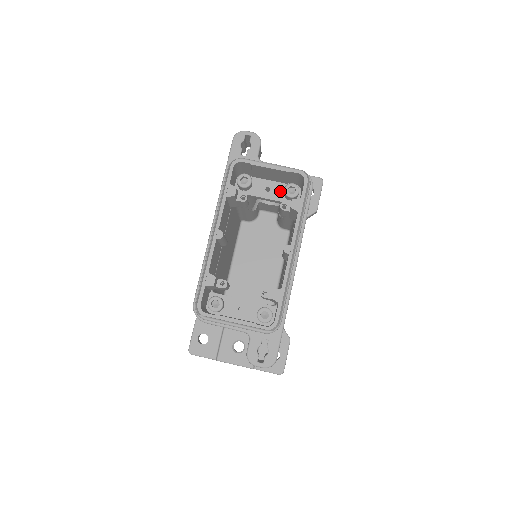
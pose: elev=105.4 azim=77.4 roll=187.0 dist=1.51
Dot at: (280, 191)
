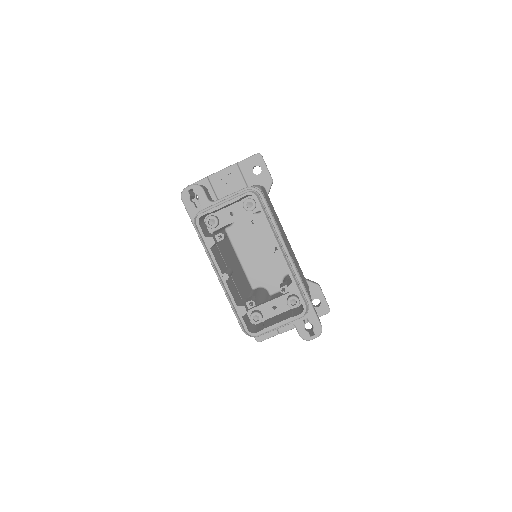
Dot at: (241, 209)
